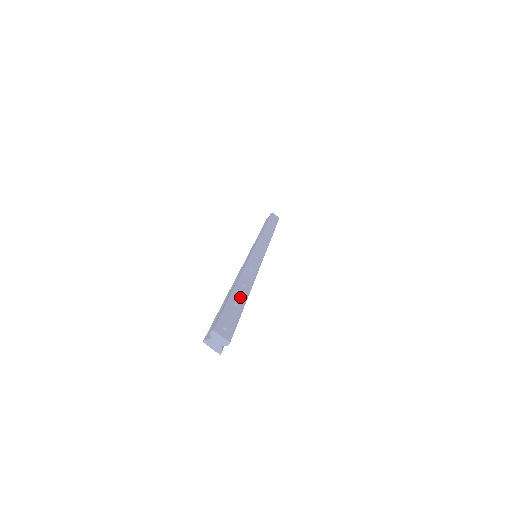
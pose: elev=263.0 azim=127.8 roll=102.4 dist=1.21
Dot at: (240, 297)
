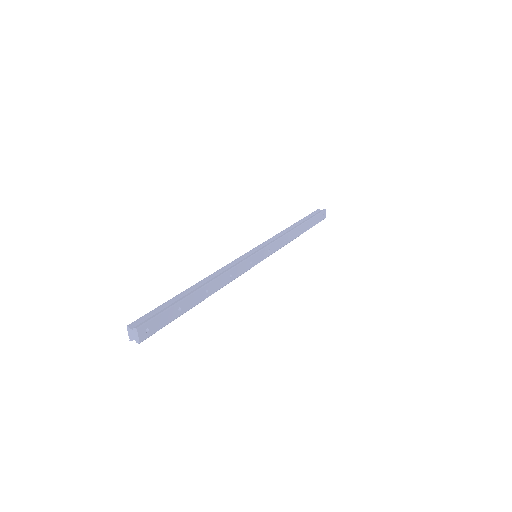
Dot at: (191, 302)
